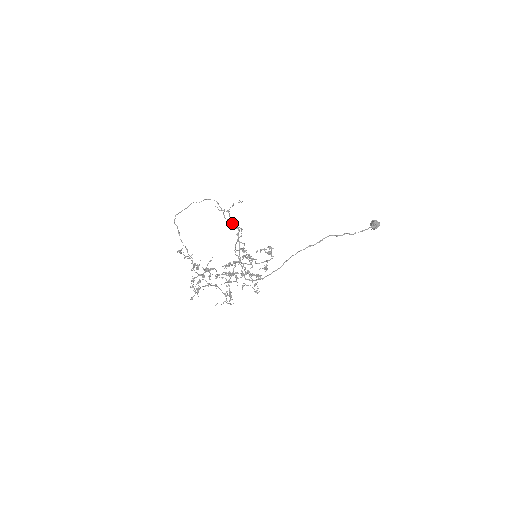
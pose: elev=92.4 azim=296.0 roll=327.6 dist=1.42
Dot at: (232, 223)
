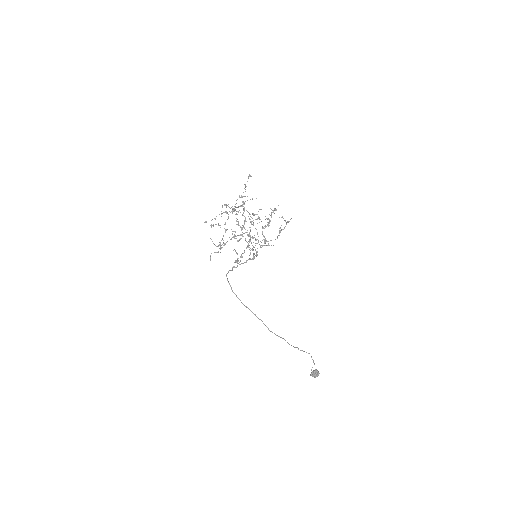
Dot at: (254, 253)
